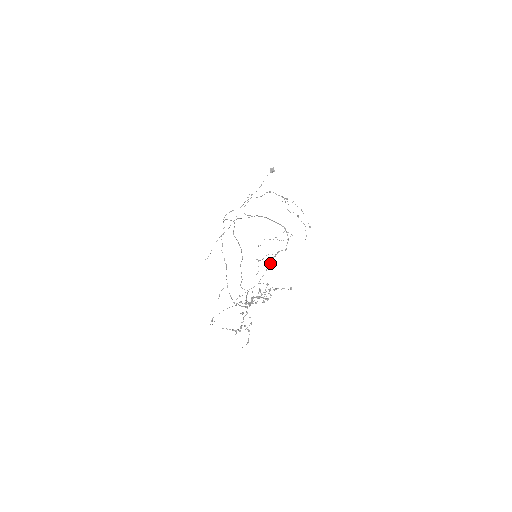
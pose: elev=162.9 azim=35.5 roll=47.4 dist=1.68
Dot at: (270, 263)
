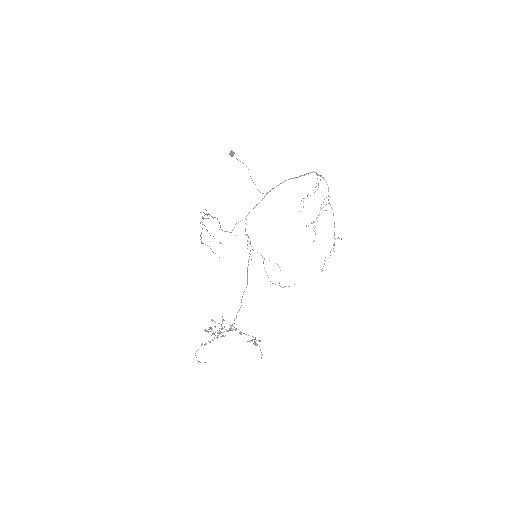
Dot at: (333, 213)
